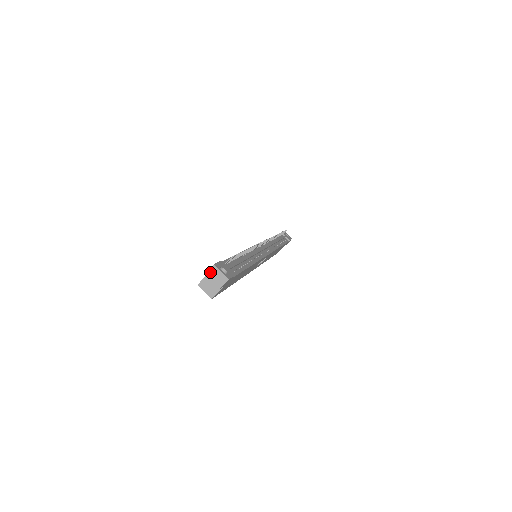
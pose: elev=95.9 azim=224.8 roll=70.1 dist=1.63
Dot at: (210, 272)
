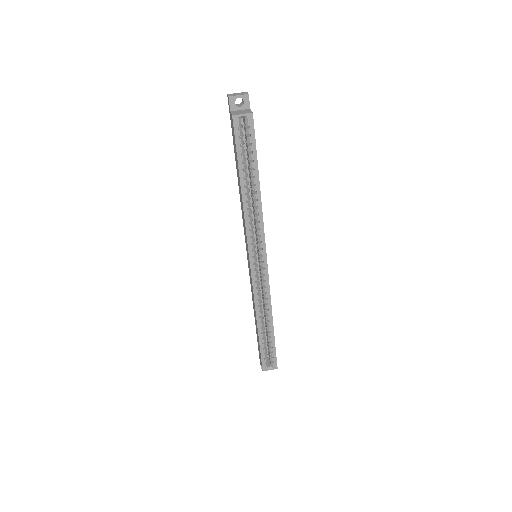
Dot at: (230, 95)
